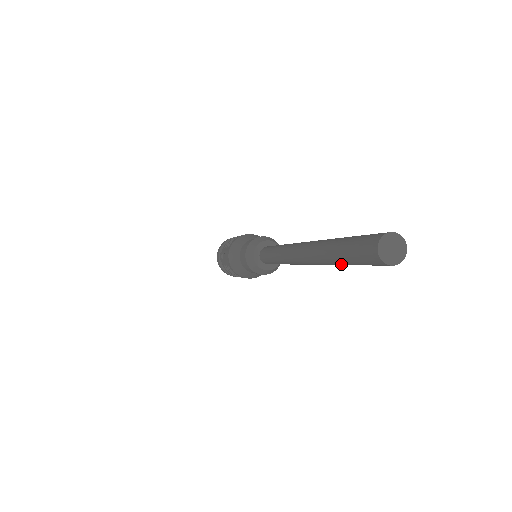
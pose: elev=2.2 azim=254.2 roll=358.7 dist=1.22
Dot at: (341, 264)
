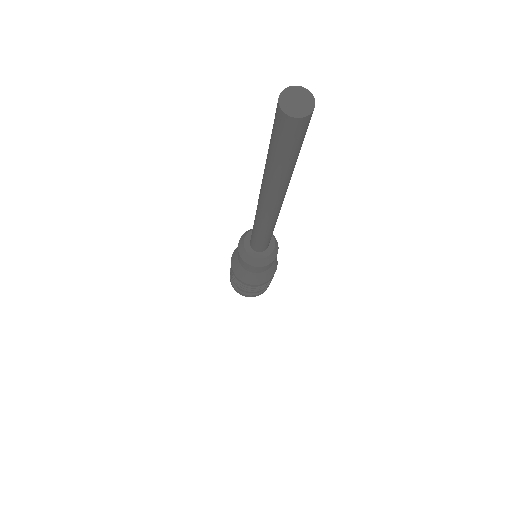
Dot at: (277, 169)
